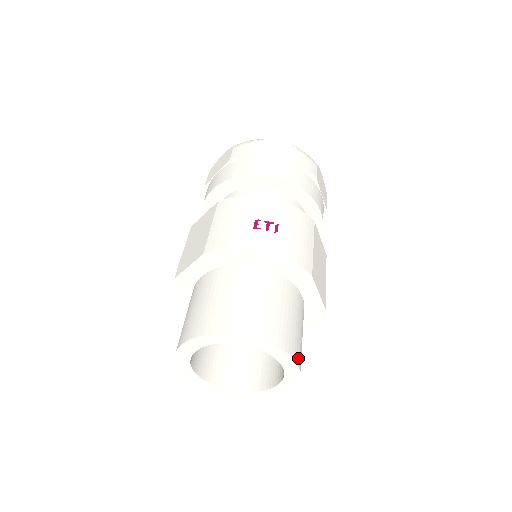
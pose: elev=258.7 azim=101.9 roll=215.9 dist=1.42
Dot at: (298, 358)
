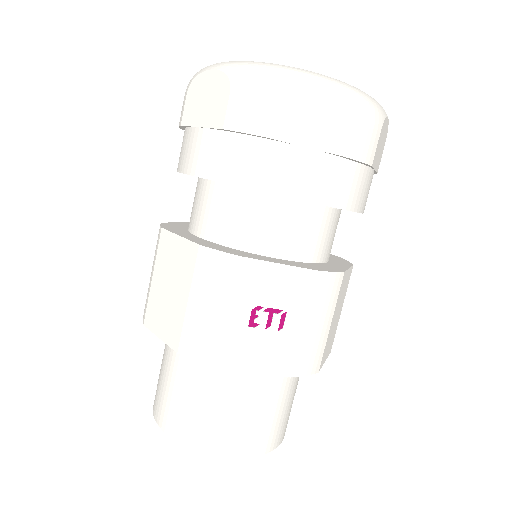
Dot at: (284, 432)
